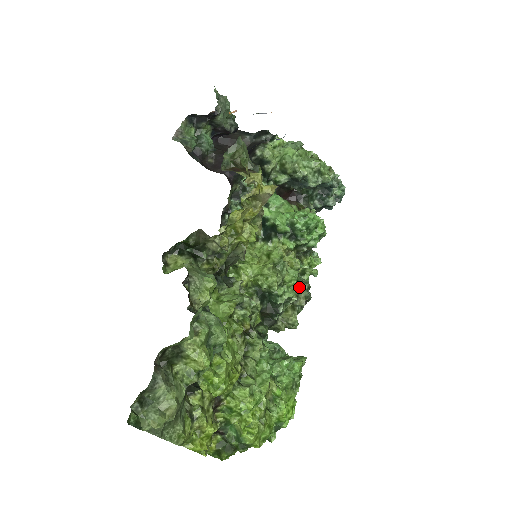
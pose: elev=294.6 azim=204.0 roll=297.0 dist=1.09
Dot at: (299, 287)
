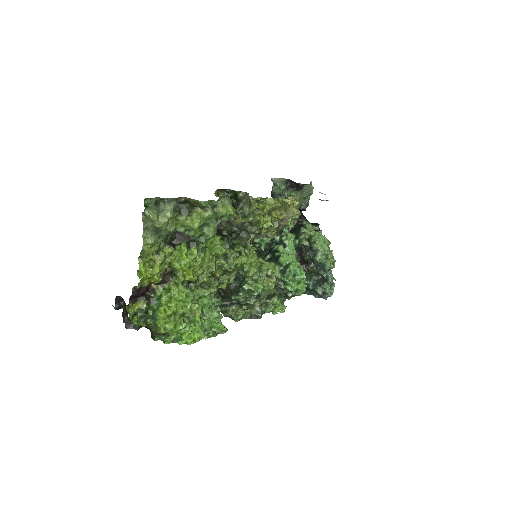
Dot at: (260, 302)
